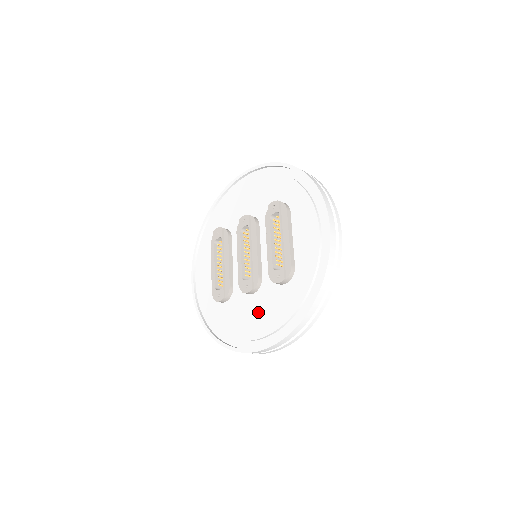
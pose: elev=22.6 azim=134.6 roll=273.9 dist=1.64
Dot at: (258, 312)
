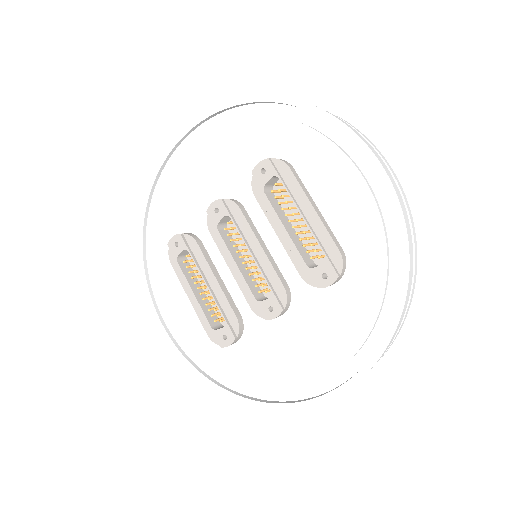
Dot at: (305, 339)
